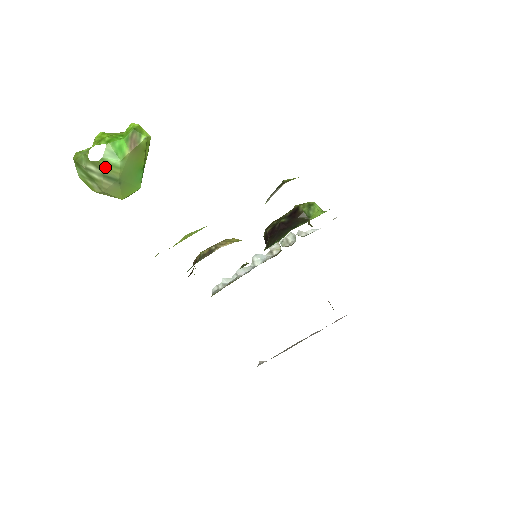
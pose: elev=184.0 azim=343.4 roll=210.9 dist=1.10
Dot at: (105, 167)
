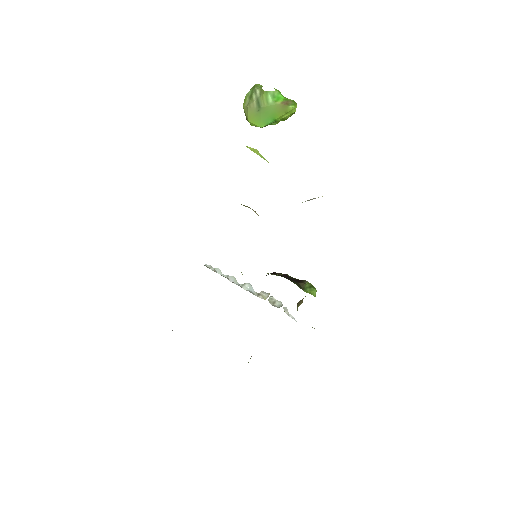
Dot at: (263, 96)
